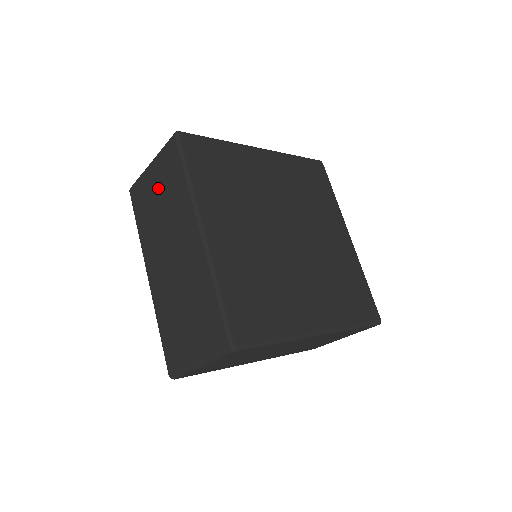
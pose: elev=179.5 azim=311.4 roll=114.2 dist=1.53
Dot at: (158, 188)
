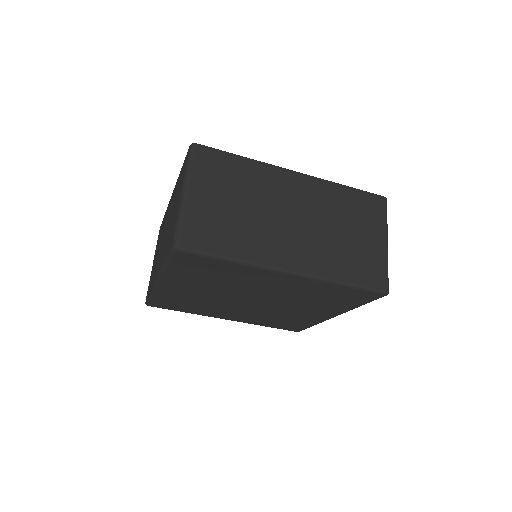
Dot at: (156, 253)
